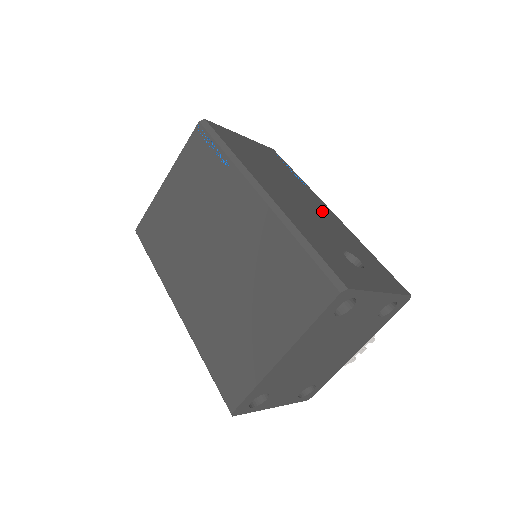
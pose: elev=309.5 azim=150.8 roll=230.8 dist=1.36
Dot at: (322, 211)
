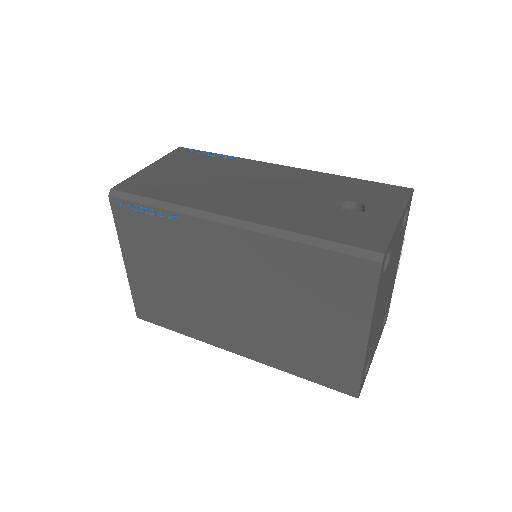
Dot at: (280, 177)
